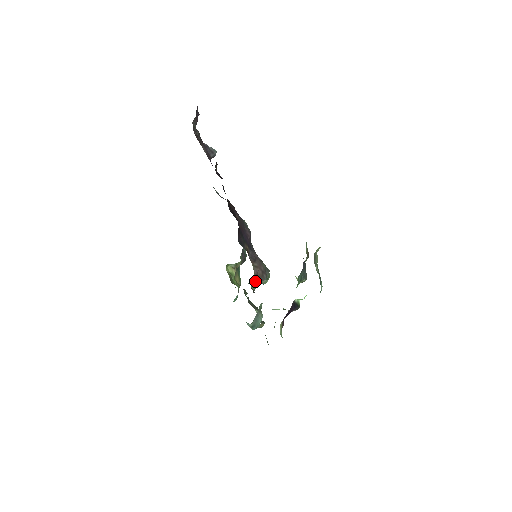
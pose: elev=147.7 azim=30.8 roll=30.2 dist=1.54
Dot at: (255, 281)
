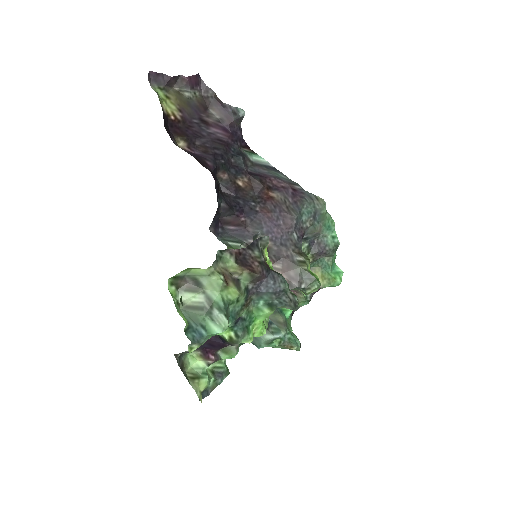
Dot at: occluded
